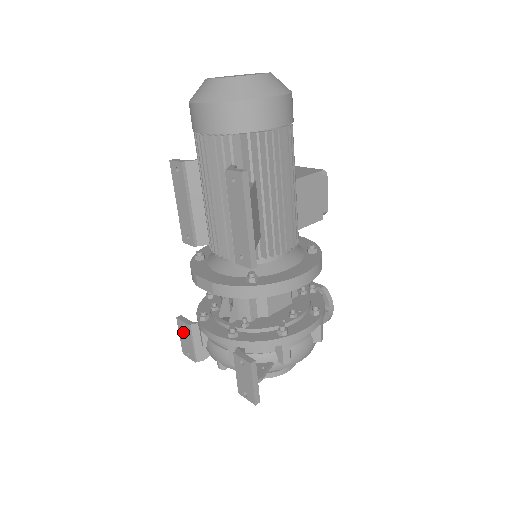
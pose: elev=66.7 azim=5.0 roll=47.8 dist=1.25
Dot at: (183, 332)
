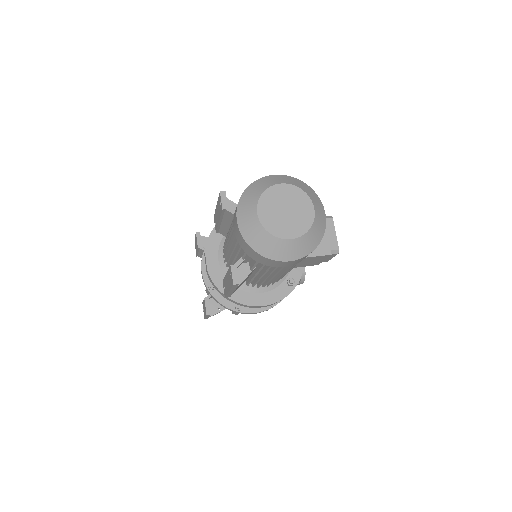
Dot at: (196, 241)
